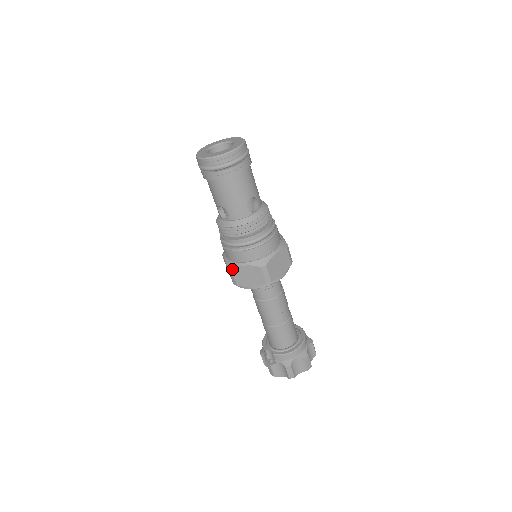
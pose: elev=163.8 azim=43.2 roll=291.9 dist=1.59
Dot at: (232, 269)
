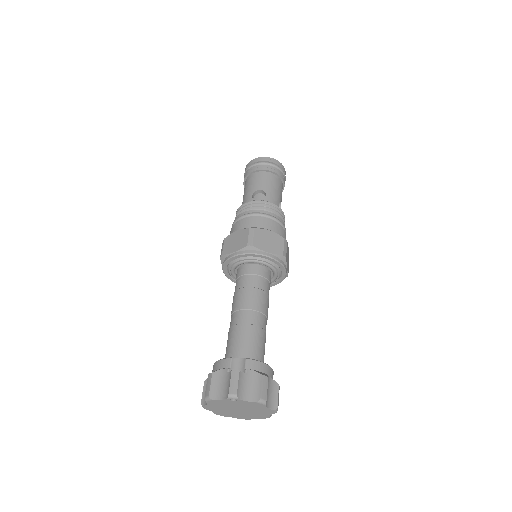
Dot at: (256, 228)
